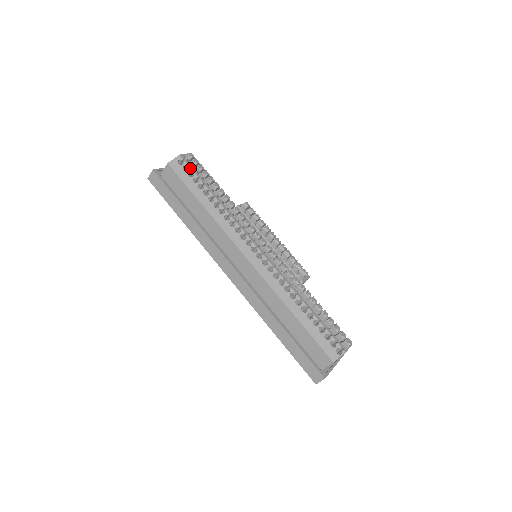
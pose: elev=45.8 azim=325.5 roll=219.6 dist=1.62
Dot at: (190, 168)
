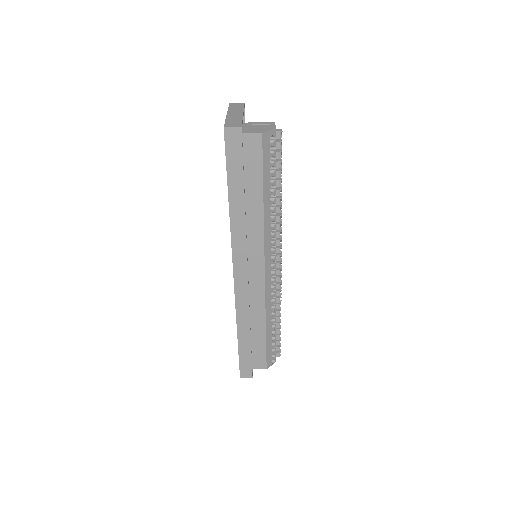
Dot at: occluded
